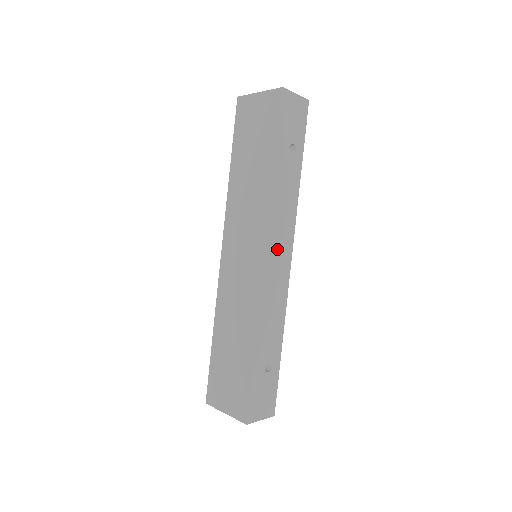
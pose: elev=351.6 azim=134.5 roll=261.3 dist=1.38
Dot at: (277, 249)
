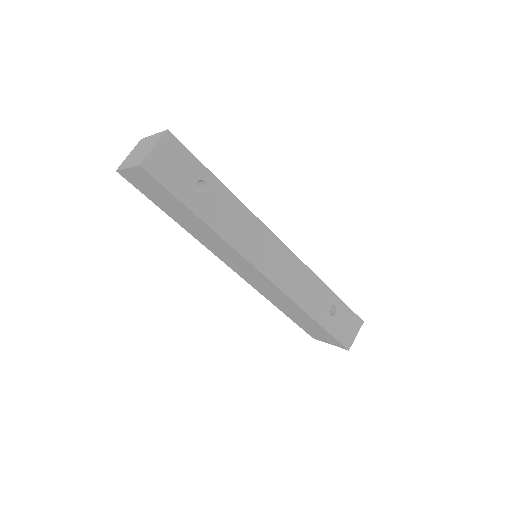
Dot at: (265, 256)
